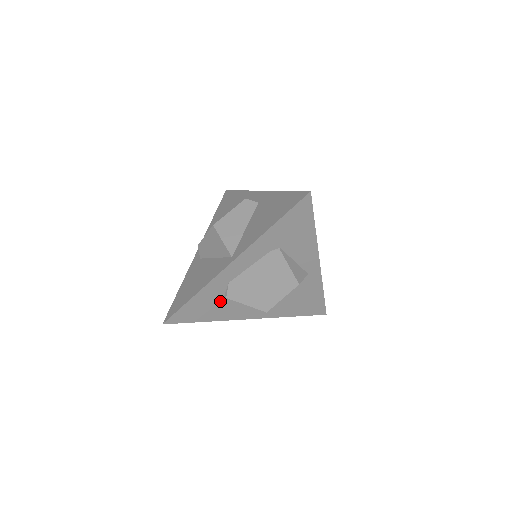
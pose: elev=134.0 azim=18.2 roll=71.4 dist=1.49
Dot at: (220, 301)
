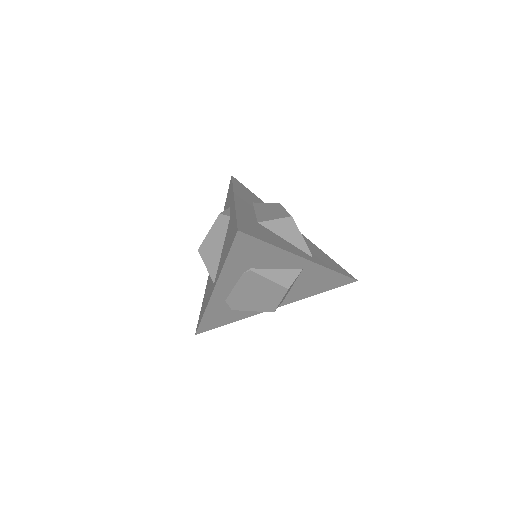
Dot at: (231, 310)
